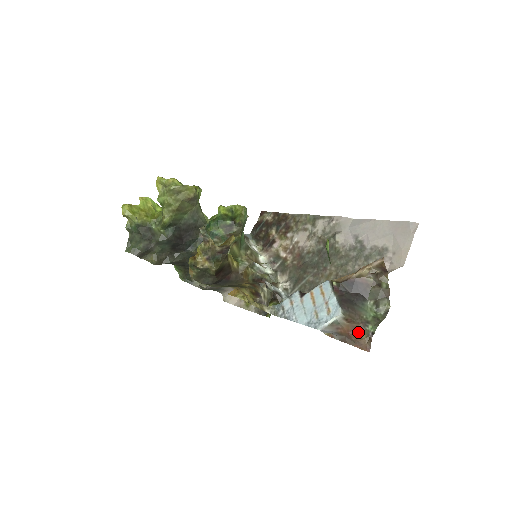
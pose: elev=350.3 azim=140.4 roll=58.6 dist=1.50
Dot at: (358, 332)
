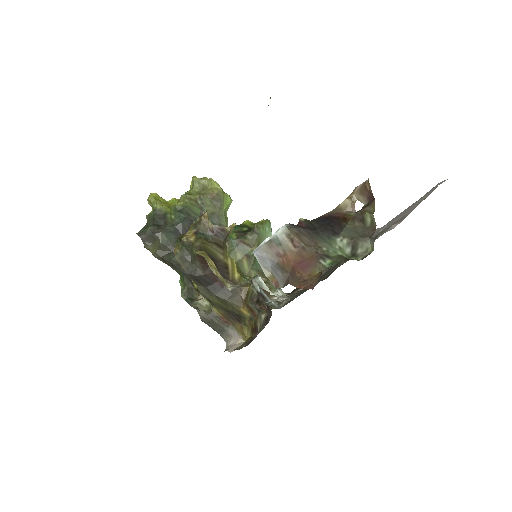
Dot at: (307, 265)
